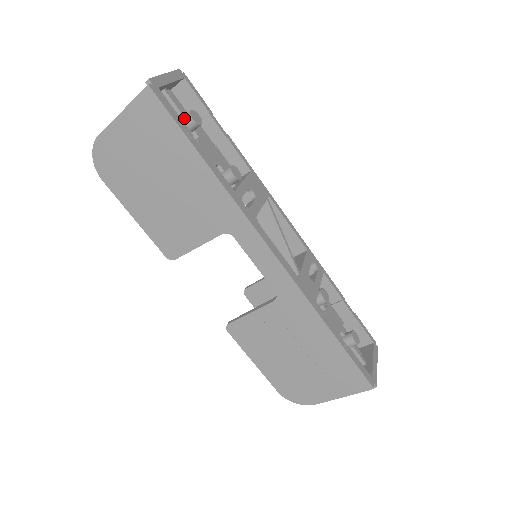
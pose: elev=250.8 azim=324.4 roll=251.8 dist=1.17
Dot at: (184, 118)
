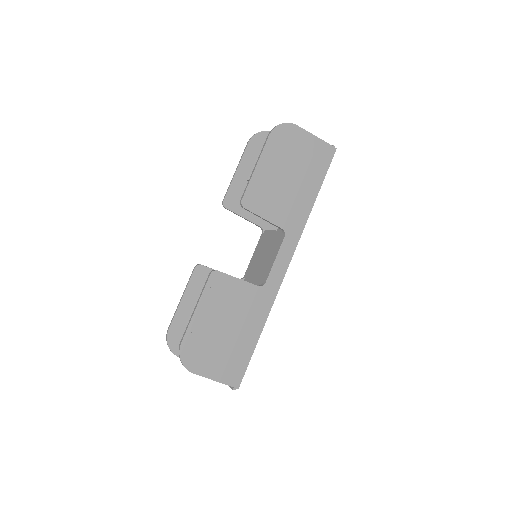
Dot at: occluded
